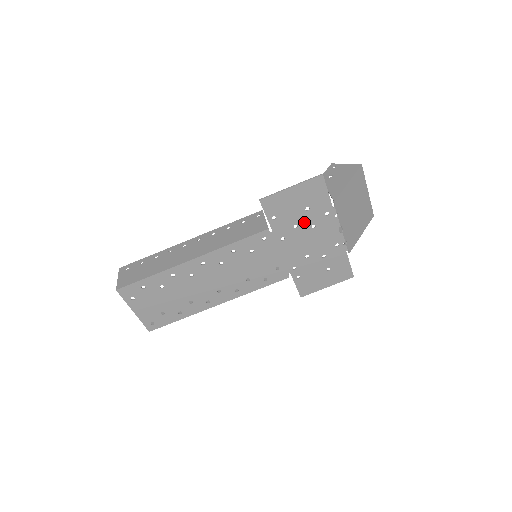
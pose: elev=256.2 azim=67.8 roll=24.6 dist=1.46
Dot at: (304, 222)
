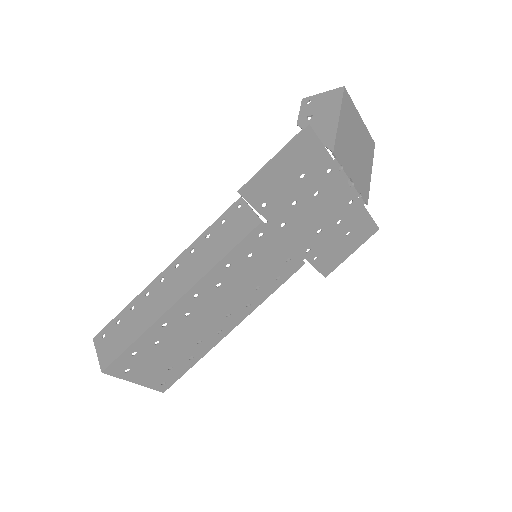
Dot at: (303, 194)
